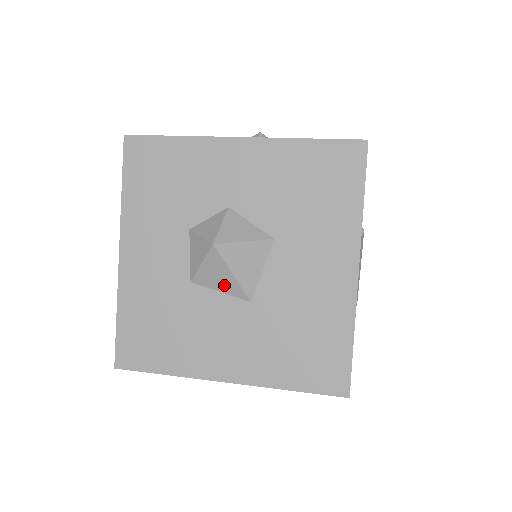
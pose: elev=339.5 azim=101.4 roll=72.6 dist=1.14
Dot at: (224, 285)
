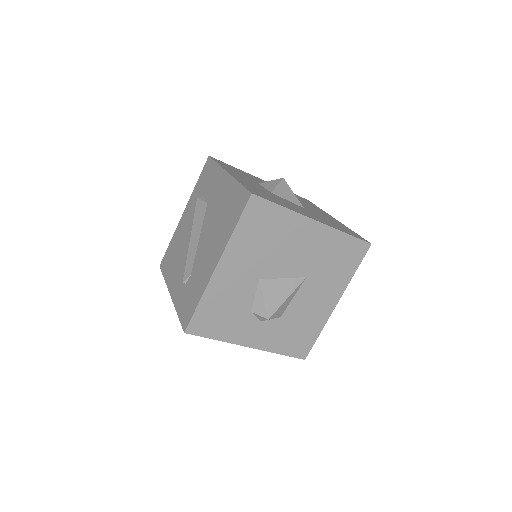
Dot at: (289, 197)
